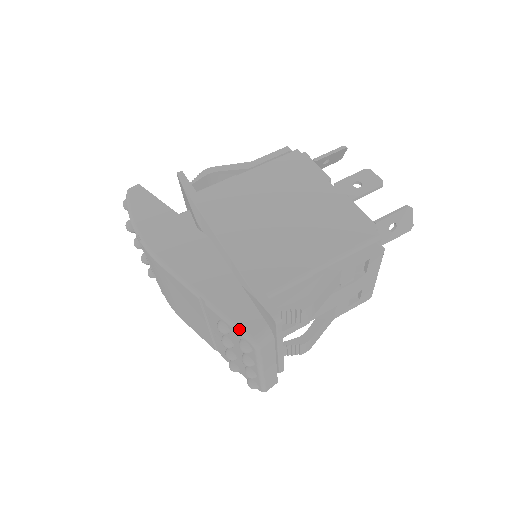
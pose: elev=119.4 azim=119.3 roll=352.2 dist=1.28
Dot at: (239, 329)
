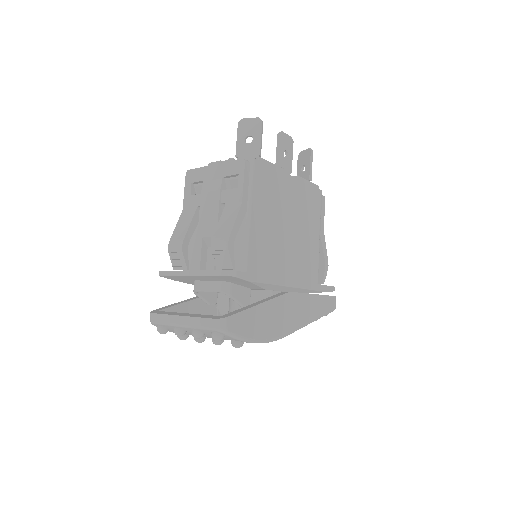
Dot at: occluded
